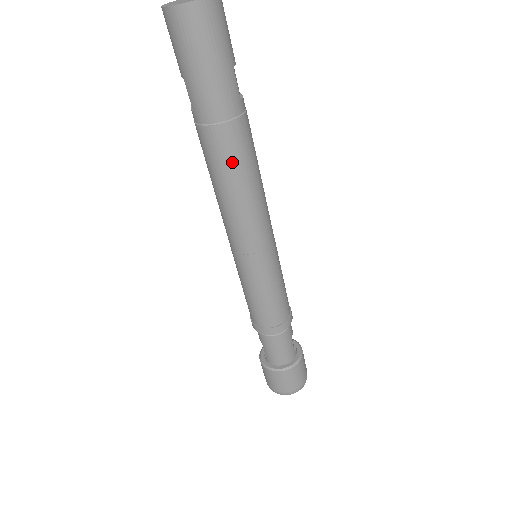
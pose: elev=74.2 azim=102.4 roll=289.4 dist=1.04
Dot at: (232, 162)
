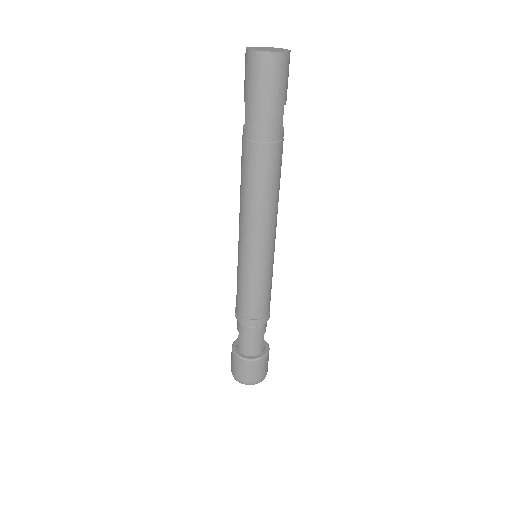
Dot at: (262, 174)
